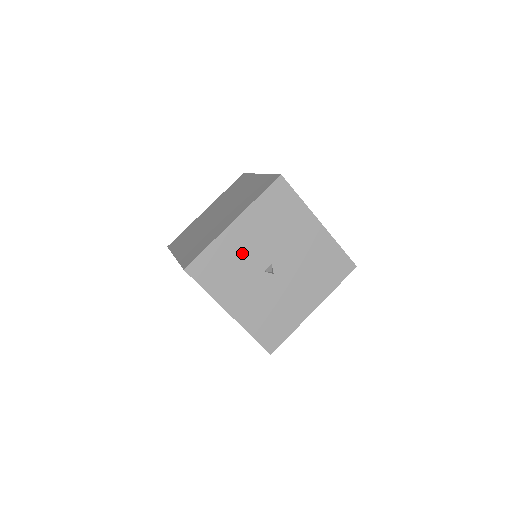
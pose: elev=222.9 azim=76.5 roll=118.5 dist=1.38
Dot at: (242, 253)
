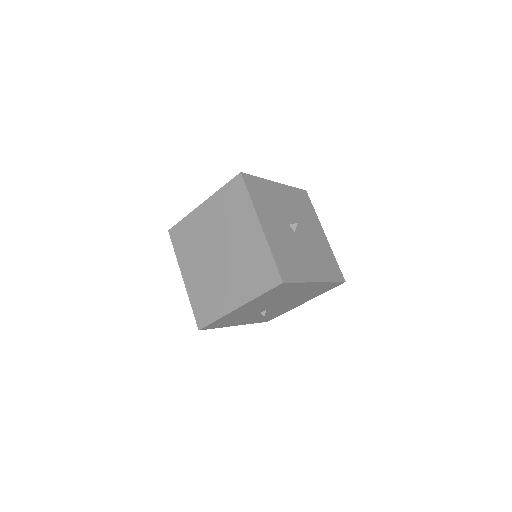
Dot at: (278, 201)
